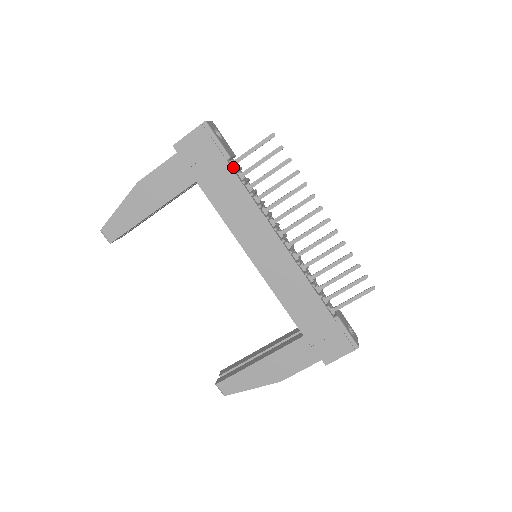
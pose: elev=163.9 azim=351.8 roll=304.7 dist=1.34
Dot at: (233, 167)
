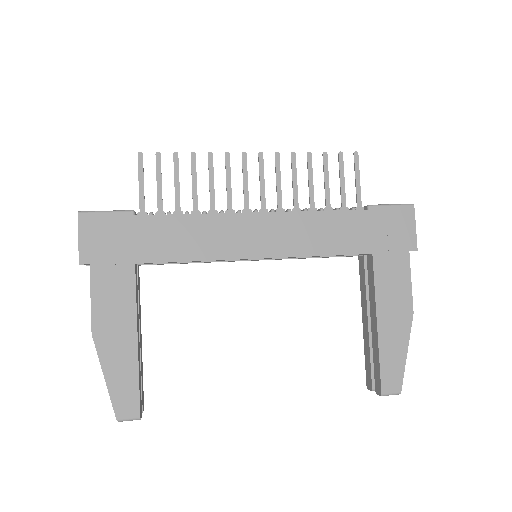
Dot at: (146, 216)
